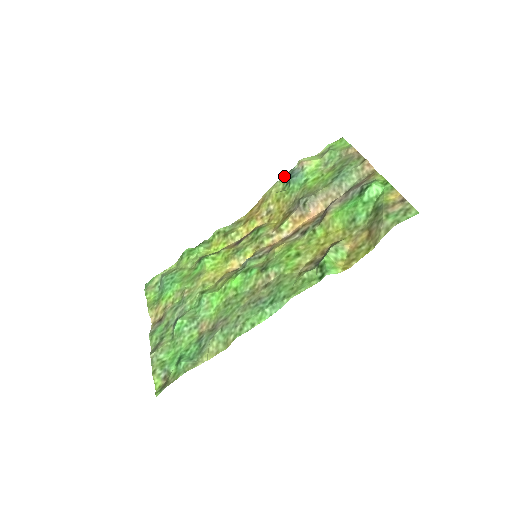
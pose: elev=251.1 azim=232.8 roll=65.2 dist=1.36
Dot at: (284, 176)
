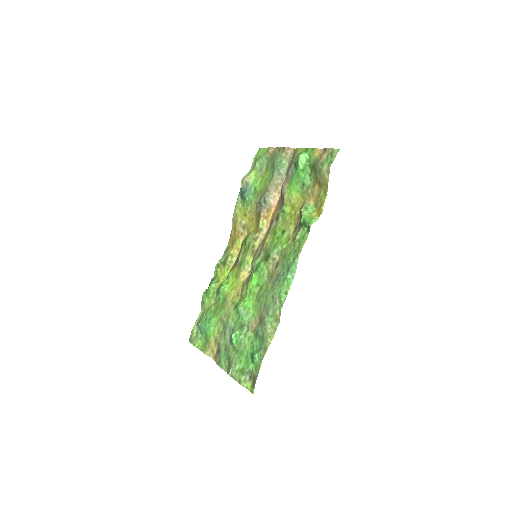
Dot at: (238, 197)
